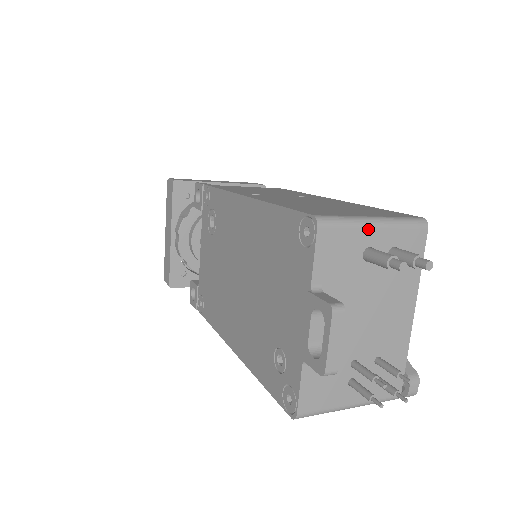
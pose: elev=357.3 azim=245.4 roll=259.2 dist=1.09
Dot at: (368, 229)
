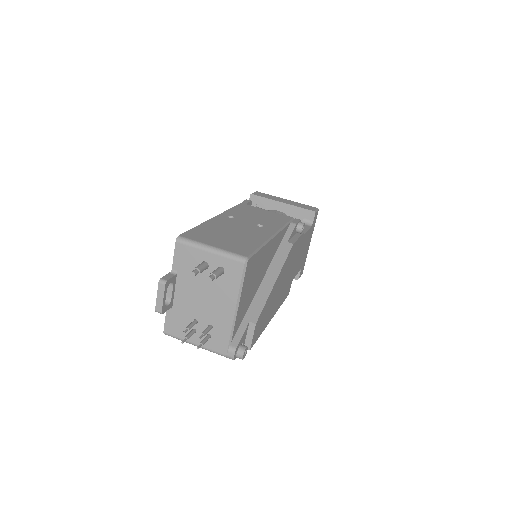
Dot at: (204, 252)
